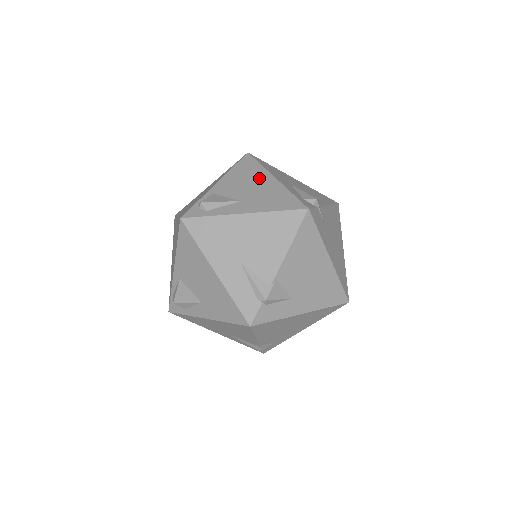
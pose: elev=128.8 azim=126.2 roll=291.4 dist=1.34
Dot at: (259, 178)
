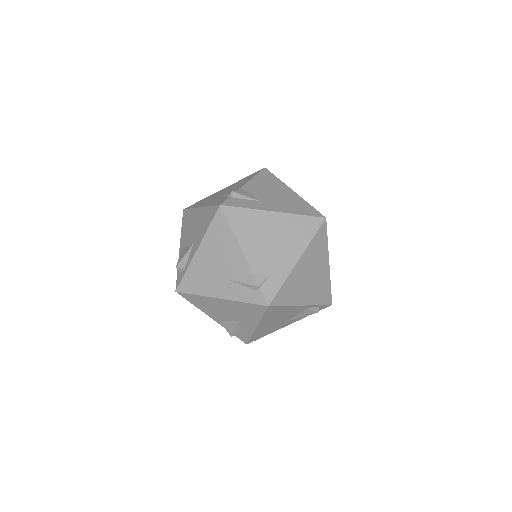
Dot at: occluded
